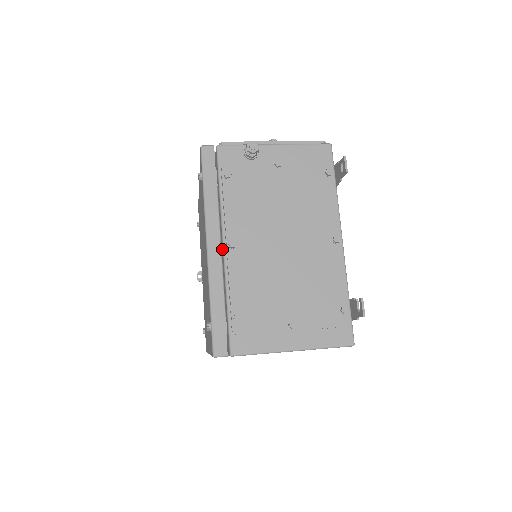
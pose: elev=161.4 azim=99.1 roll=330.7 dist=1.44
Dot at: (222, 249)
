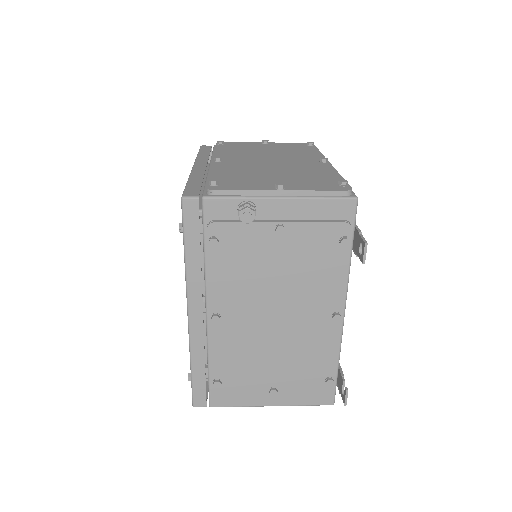
Dot at: (206, 312)
